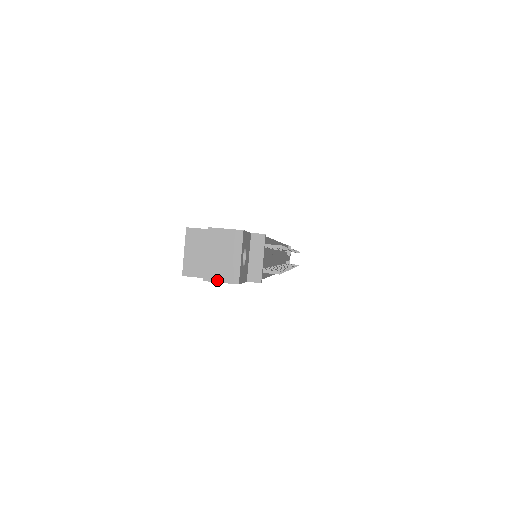
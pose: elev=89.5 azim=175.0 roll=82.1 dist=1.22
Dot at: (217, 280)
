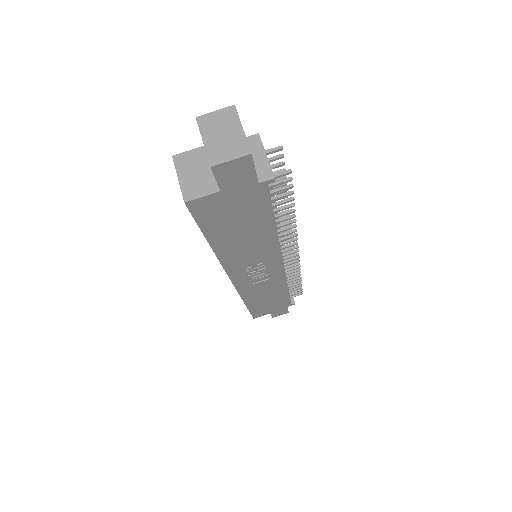
Dot at: (226, 160)
